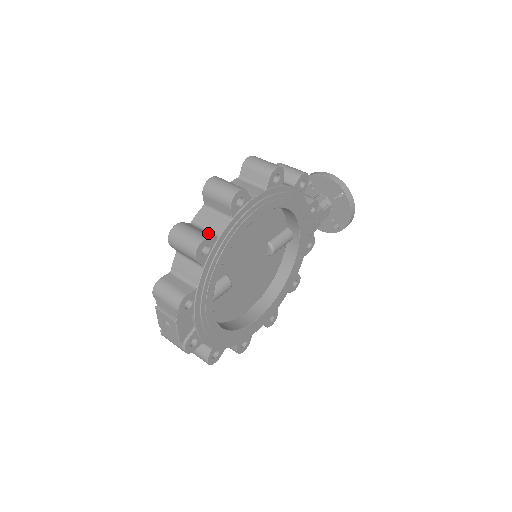
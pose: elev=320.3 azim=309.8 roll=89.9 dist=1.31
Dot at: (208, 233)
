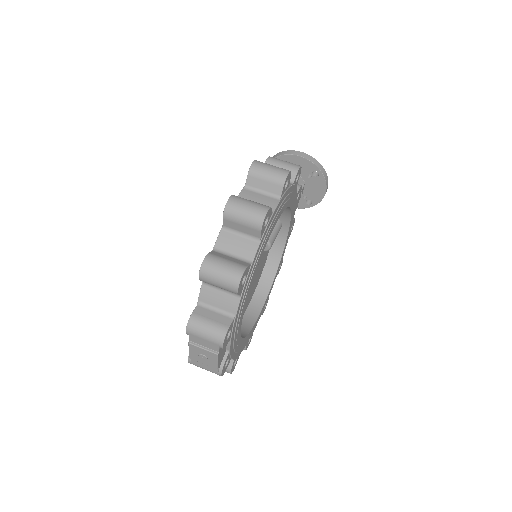
Dot at: (239, 260)
